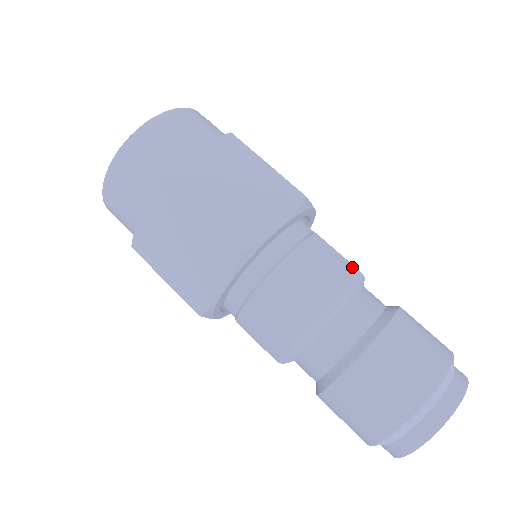
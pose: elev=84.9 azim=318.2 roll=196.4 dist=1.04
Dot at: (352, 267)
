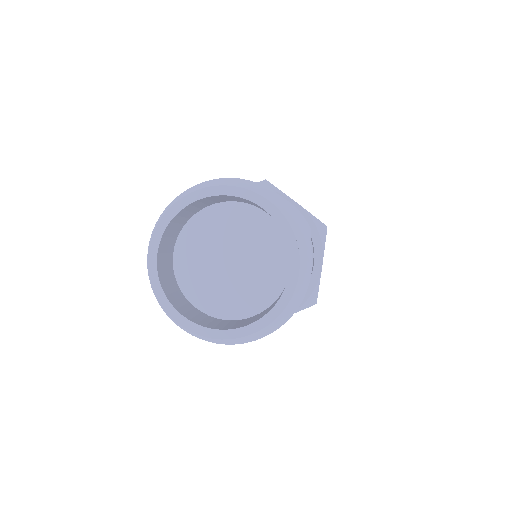
Dot at: occluded
